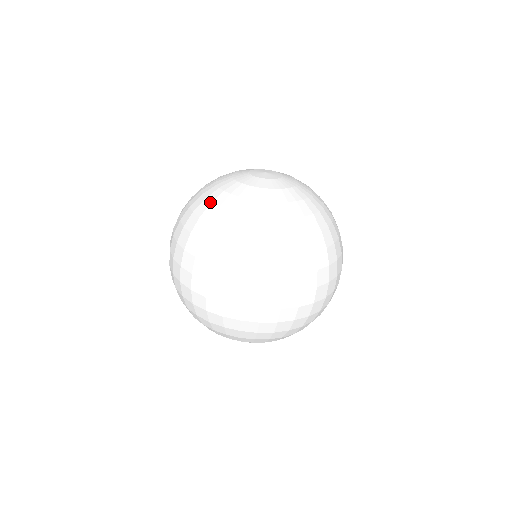
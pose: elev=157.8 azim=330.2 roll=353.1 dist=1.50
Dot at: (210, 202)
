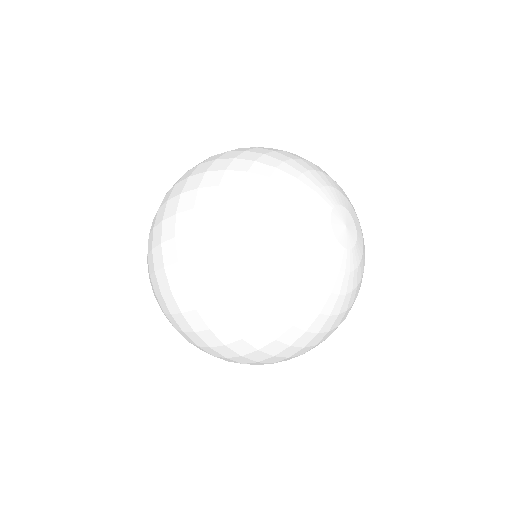
Dot at: (272, 253)
